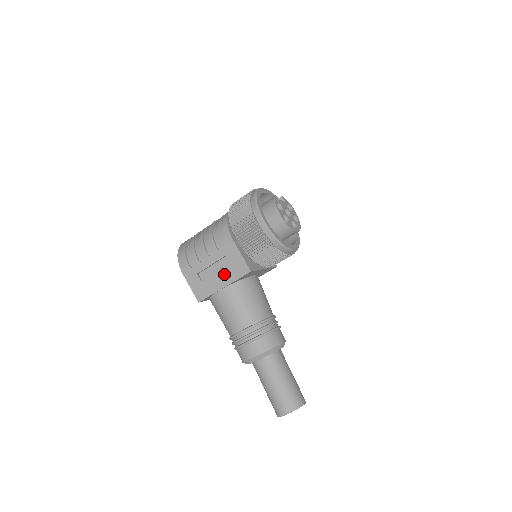
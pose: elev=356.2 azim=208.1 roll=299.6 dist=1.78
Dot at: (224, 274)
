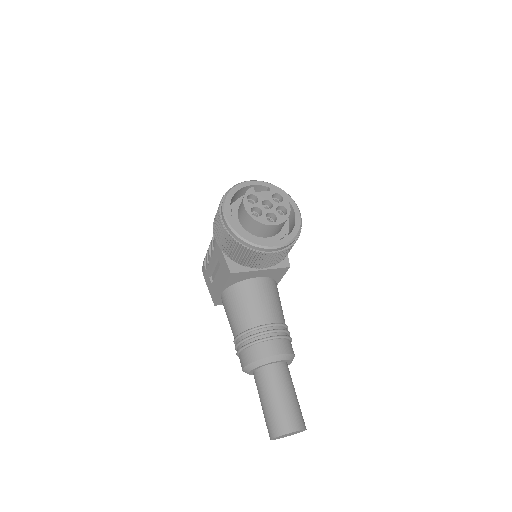
Dot at: (220, 276)
